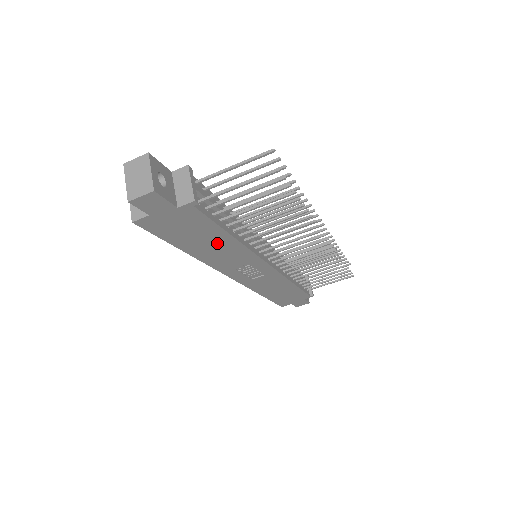
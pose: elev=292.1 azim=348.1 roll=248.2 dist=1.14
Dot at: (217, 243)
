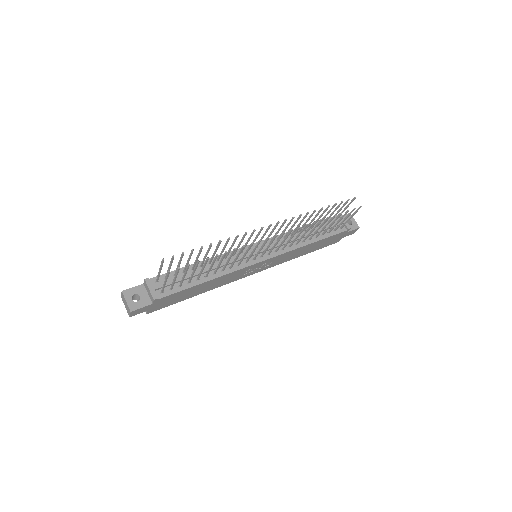
Dot at: (204, 286)
